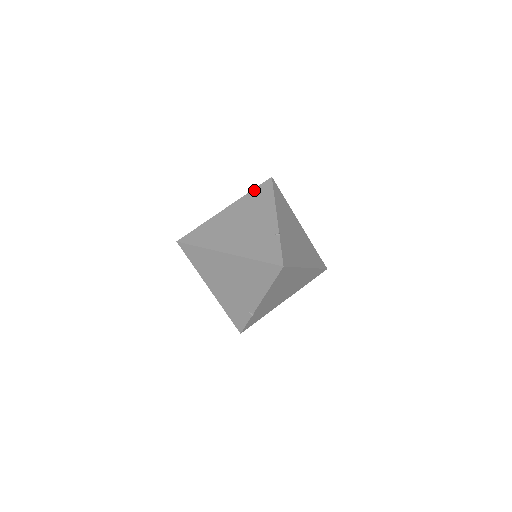
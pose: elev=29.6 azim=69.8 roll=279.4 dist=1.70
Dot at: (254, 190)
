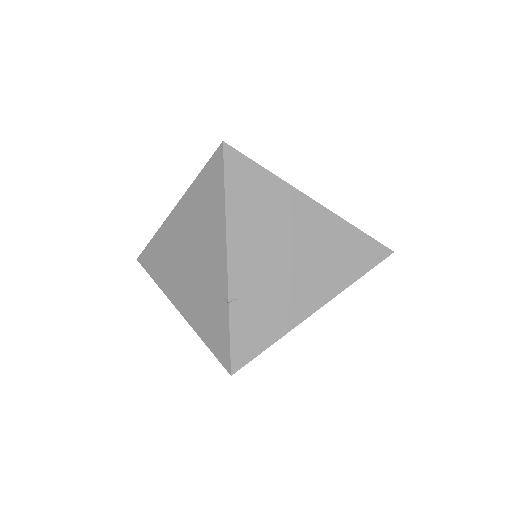
Dot at: (201, 174)
